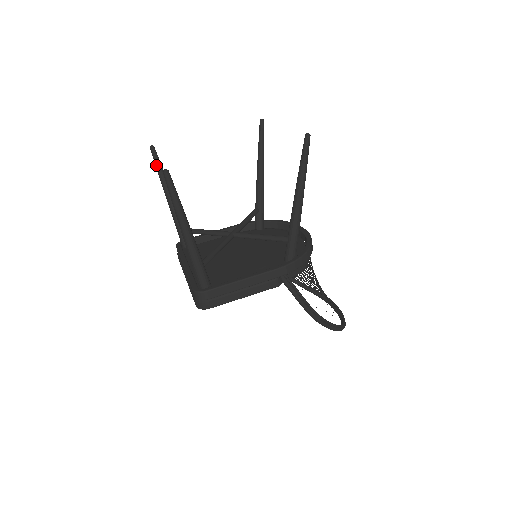
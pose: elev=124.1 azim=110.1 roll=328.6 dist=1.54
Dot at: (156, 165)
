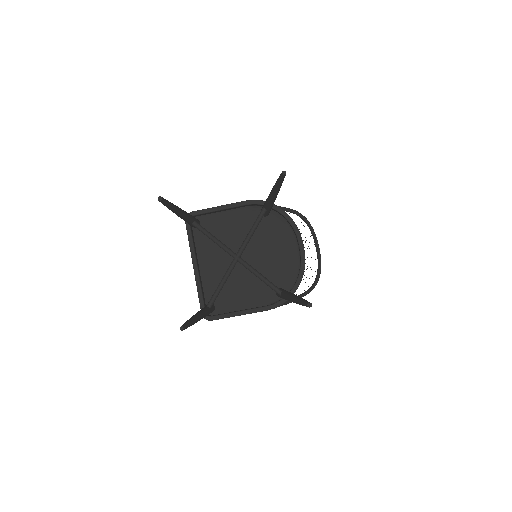
Dot at: occluded
